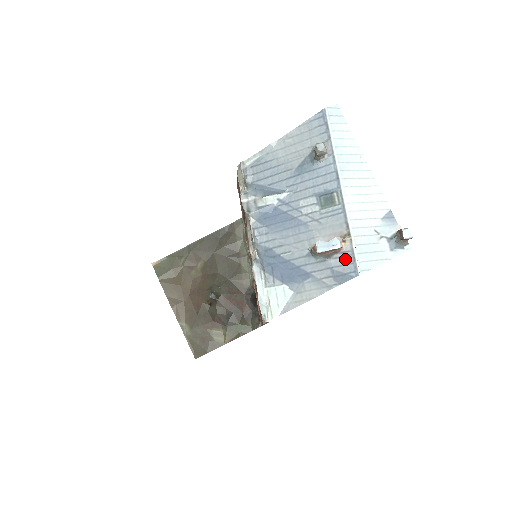
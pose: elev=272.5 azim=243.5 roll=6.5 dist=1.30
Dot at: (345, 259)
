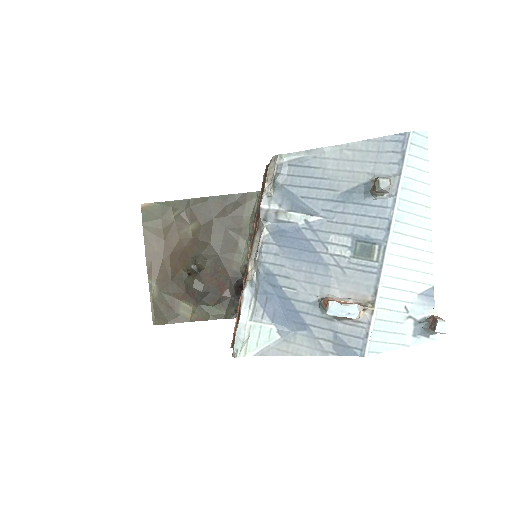
Dot at: (356, 330)
